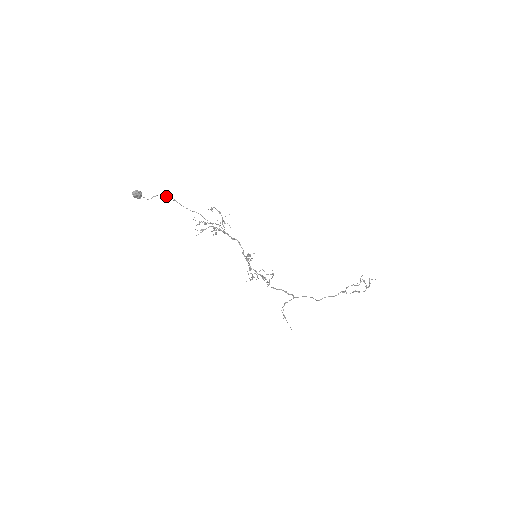
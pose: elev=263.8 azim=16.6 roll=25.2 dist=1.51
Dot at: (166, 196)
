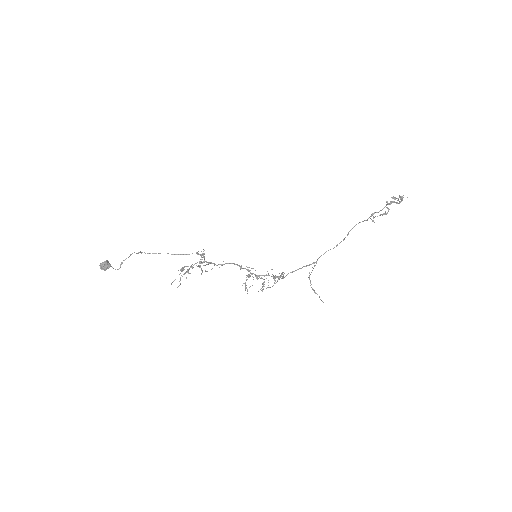
Dot at: (131, 254)
